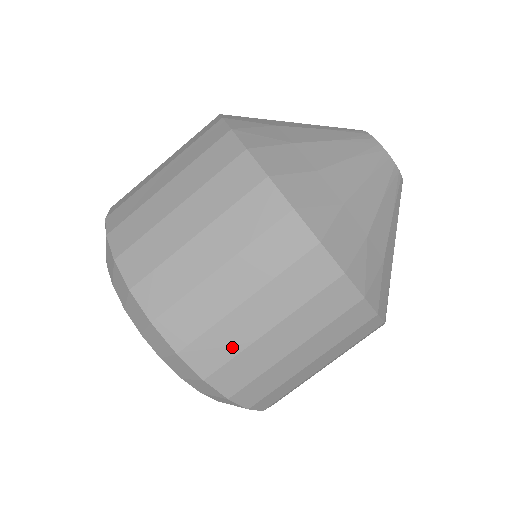
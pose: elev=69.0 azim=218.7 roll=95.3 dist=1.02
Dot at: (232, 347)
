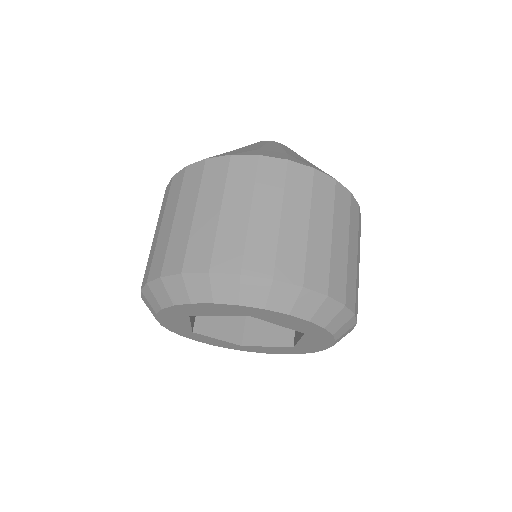
Dot at: (269, 244)
